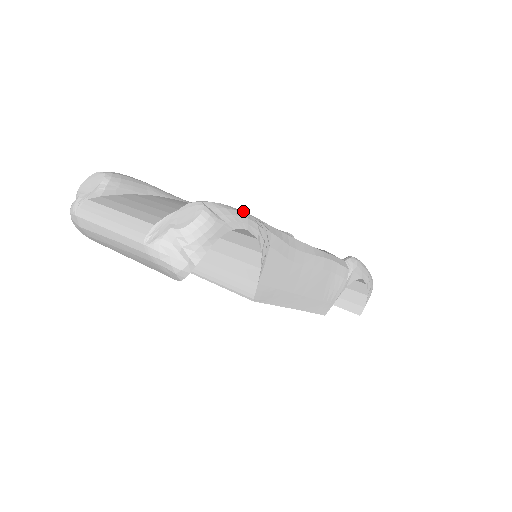
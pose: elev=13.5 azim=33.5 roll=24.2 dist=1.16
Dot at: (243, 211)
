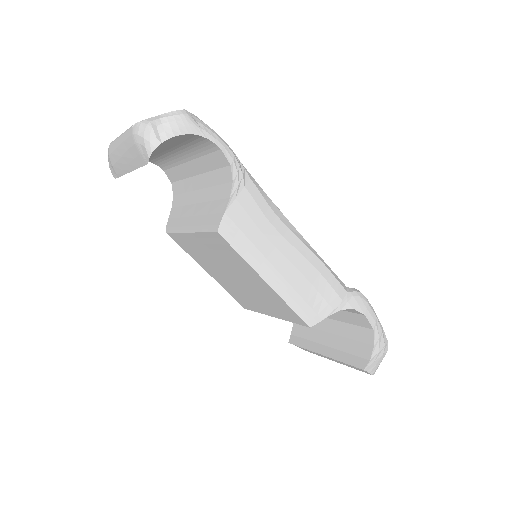
Dot at: occluded
